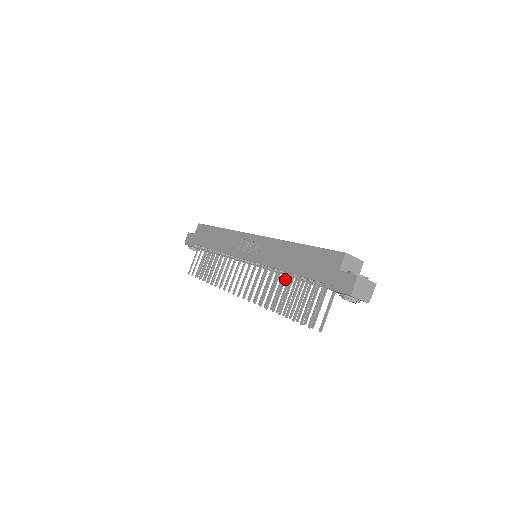
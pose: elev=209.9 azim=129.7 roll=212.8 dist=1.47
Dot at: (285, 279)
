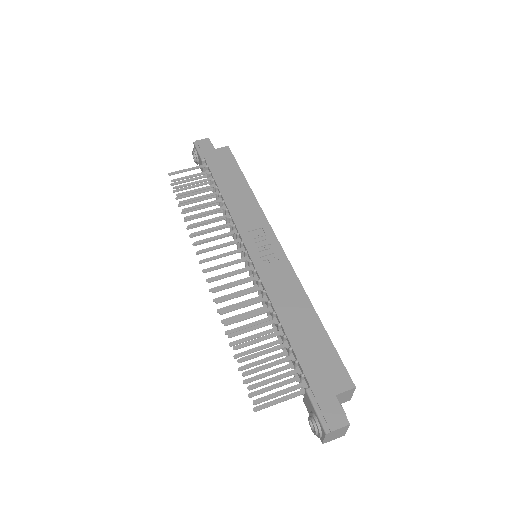
Dot at: (270, 324)
